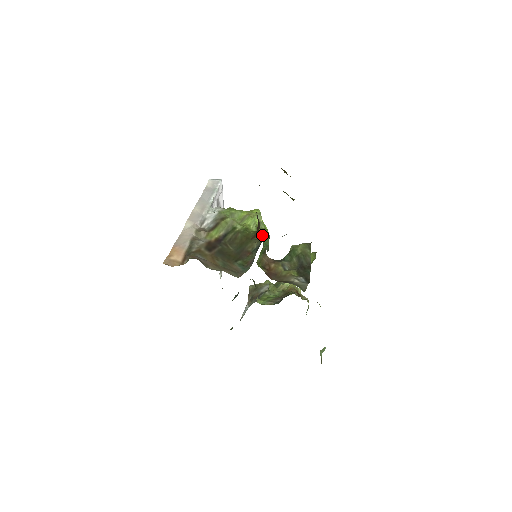
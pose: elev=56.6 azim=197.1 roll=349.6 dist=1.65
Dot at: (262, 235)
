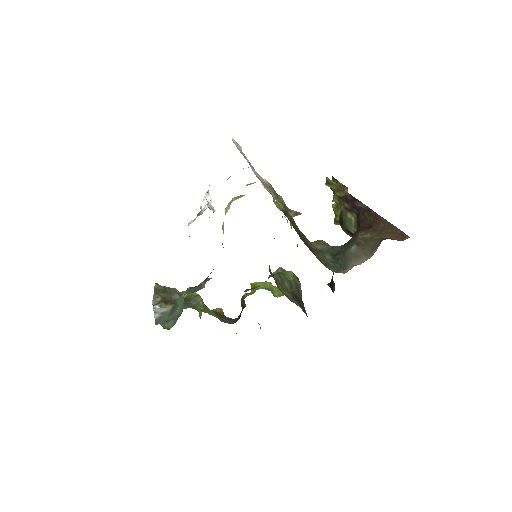
Dot at: occluded
